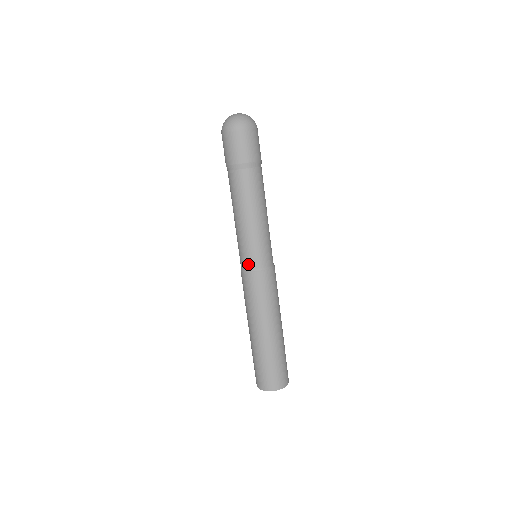
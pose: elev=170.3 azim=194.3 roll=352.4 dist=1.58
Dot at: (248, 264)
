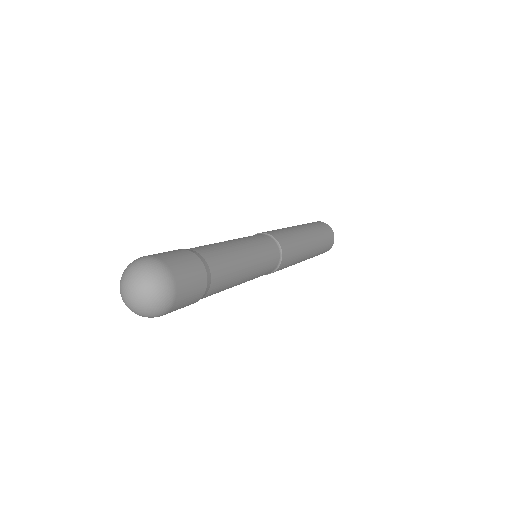
Dot at: occluded
